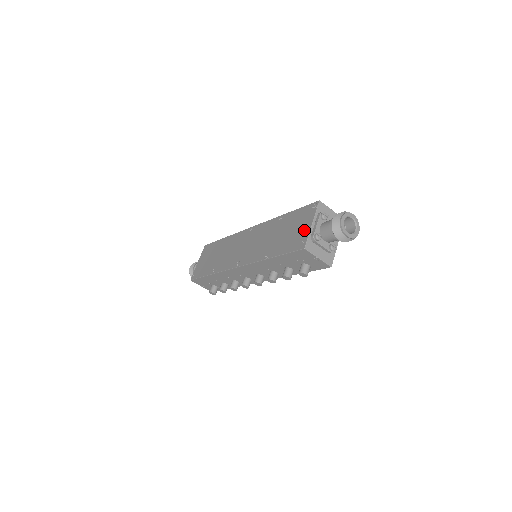
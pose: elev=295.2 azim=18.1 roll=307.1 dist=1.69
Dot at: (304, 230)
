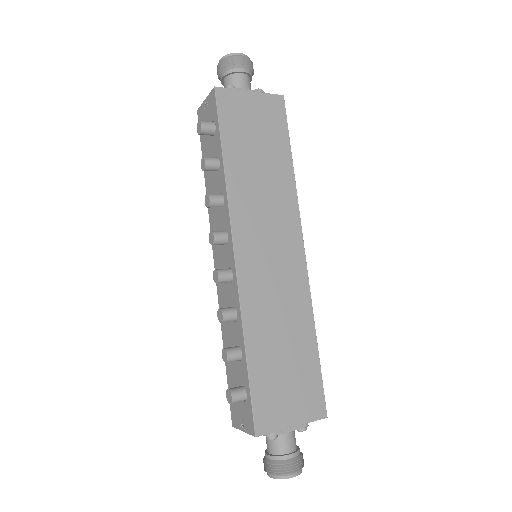
Dot at: occluded
